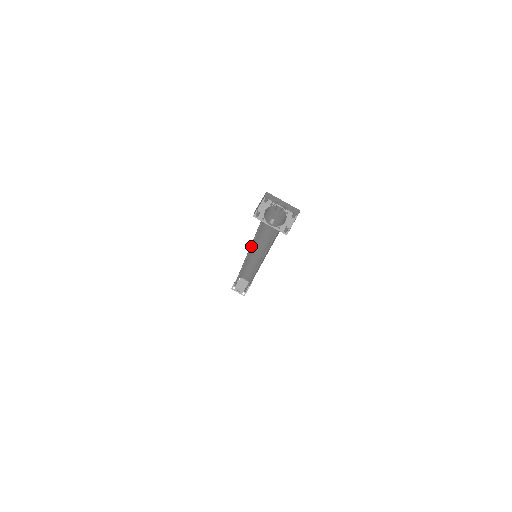
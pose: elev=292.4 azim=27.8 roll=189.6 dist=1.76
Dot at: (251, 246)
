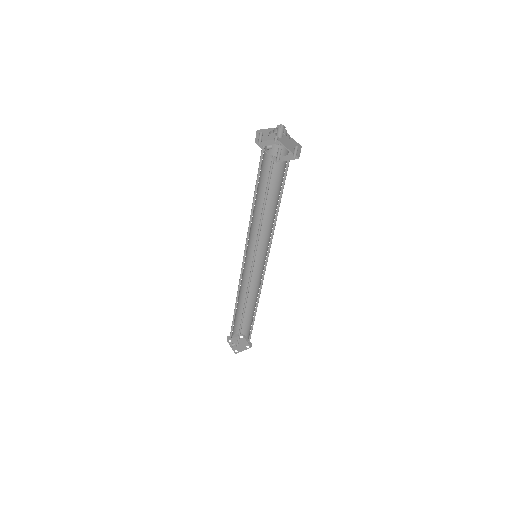
Dot at: (251, 221)
